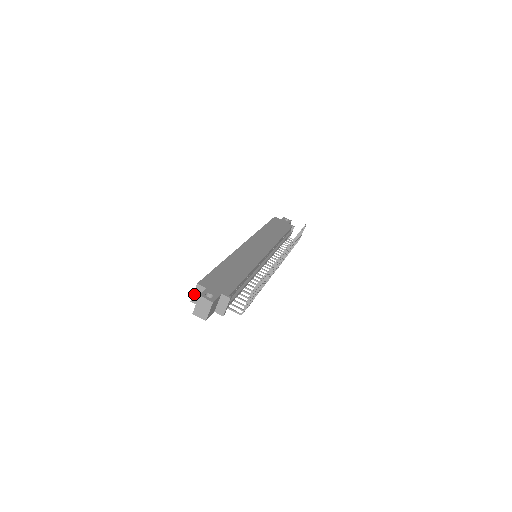
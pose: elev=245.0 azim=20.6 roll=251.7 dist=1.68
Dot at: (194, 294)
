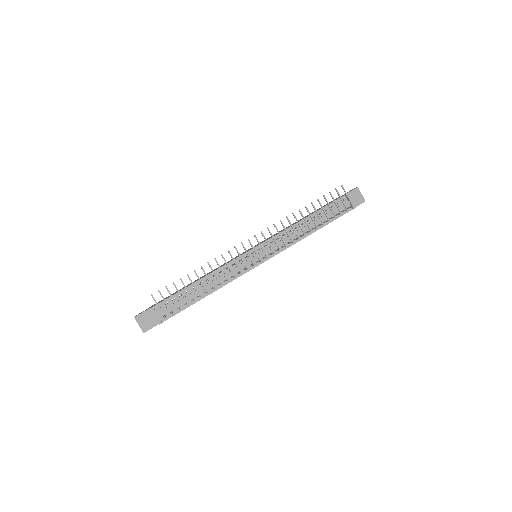
Dot at: occluded
